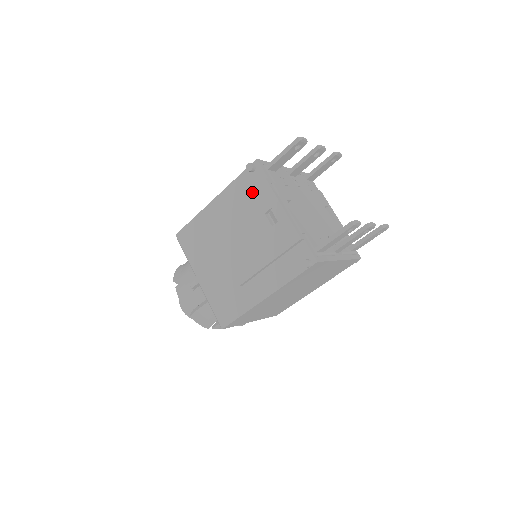
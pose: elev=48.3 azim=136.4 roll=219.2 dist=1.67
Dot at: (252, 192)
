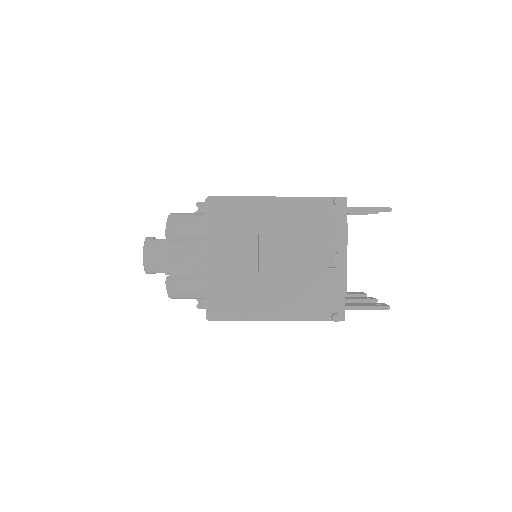
Dot at: (327, 225)
